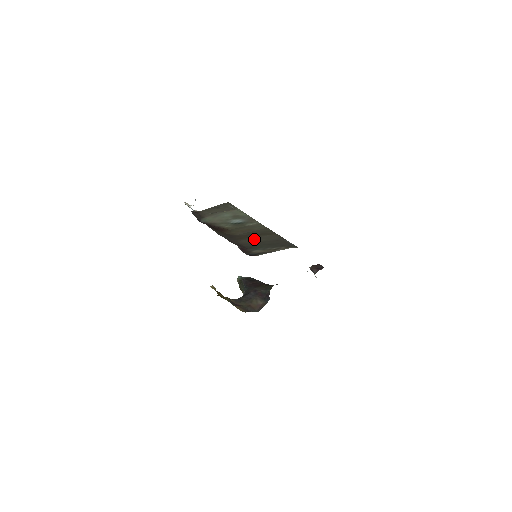
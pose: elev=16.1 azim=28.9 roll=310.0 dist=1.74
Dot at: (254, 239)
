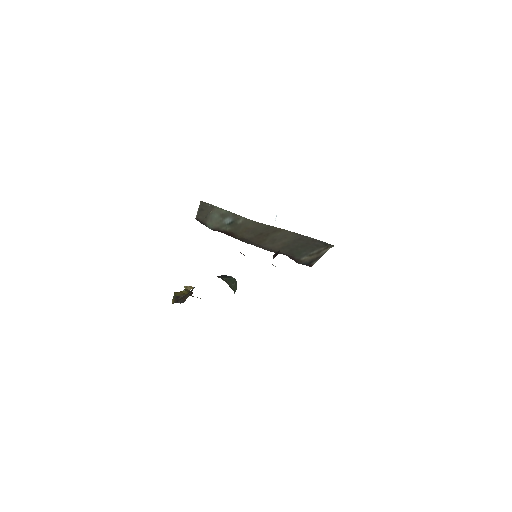
Dot at: (275, 241)
